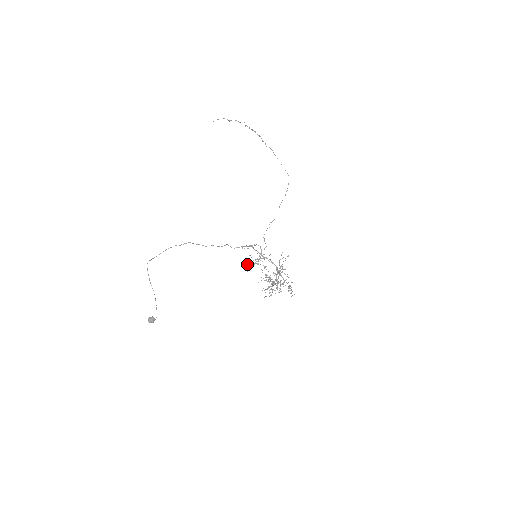
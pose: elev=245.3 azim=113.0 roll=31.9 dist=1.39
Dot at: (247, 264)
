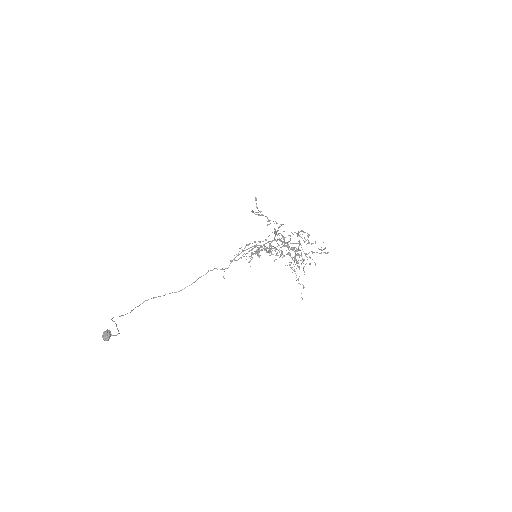
Dot at: occluded
